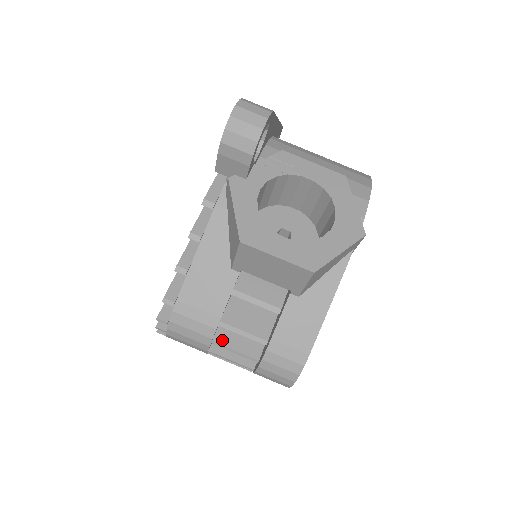
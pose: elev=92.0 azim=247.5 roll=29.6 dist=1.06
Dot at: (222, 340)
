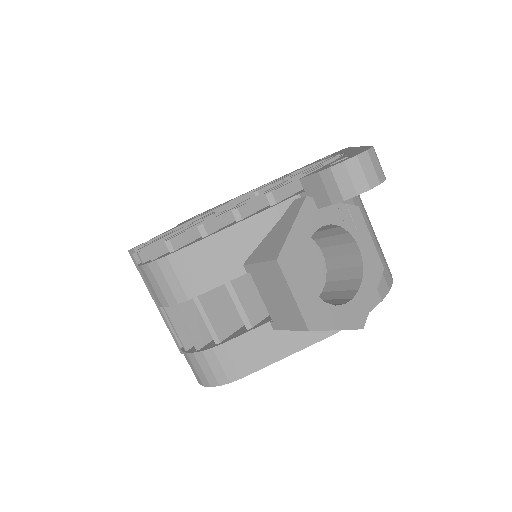
Dot at: (184, 310)
